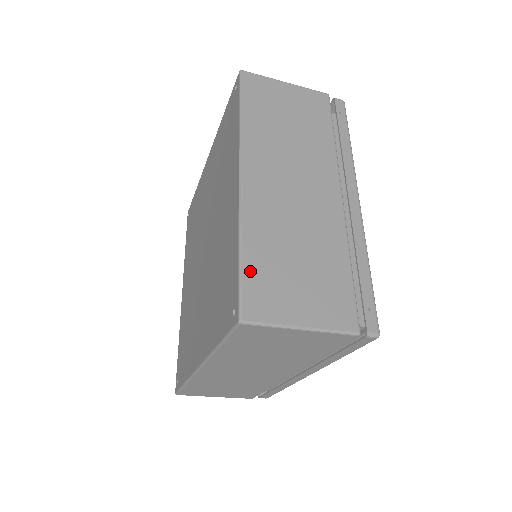
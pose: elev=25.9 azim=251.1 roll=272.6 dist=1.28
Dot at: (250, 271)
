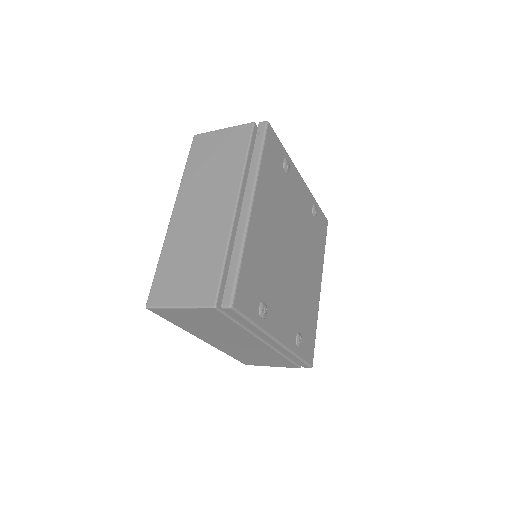
Dot at: (159, 275)
